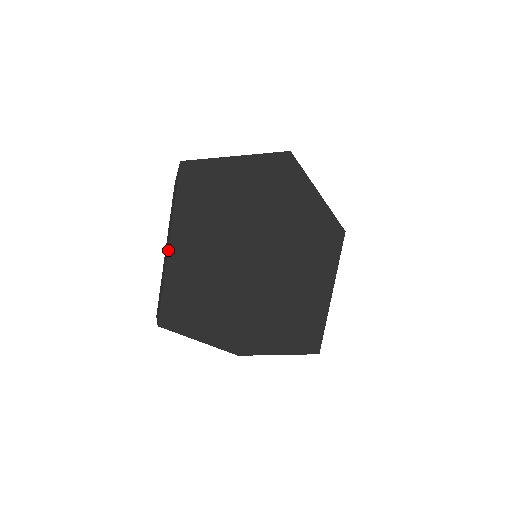
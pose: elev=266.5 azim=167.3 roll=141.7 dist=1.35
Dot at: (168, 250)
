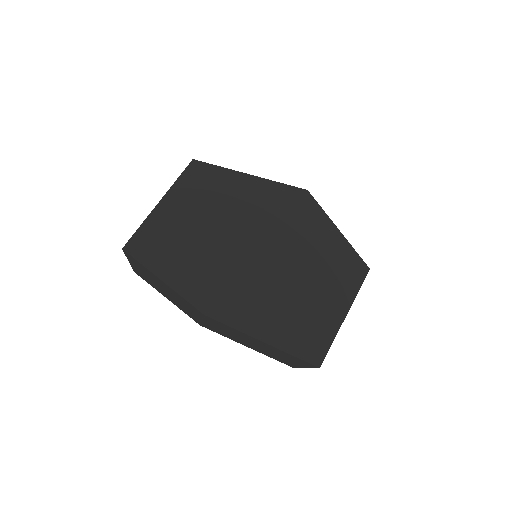
Dot at: (158, 204)
